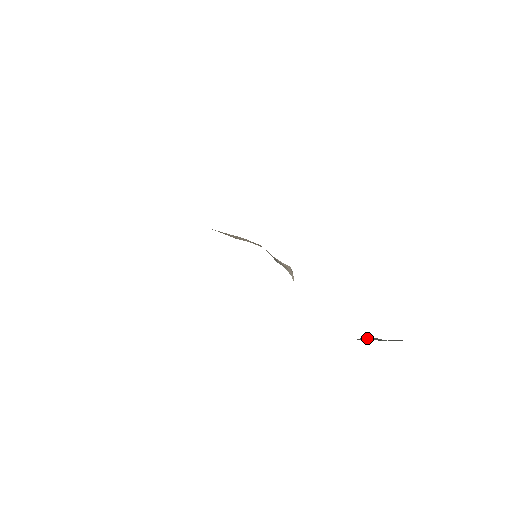
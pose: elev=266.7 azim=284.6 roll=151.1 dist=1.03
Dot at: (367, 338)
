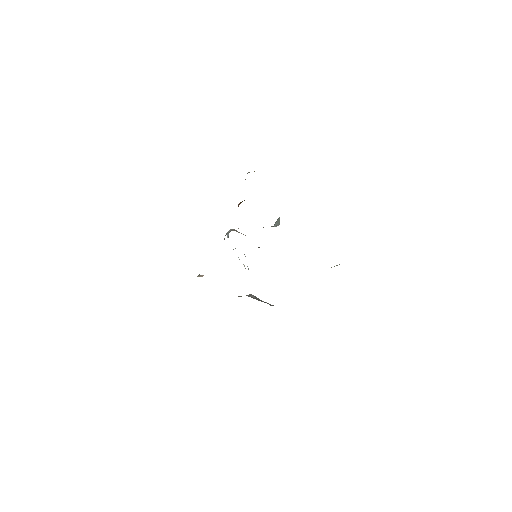
Dot at: (255, 297)
